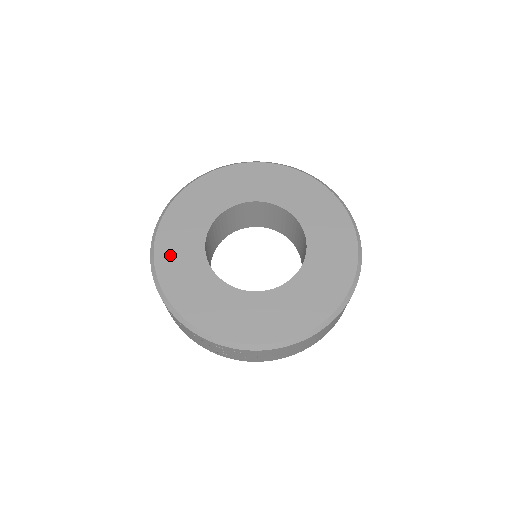
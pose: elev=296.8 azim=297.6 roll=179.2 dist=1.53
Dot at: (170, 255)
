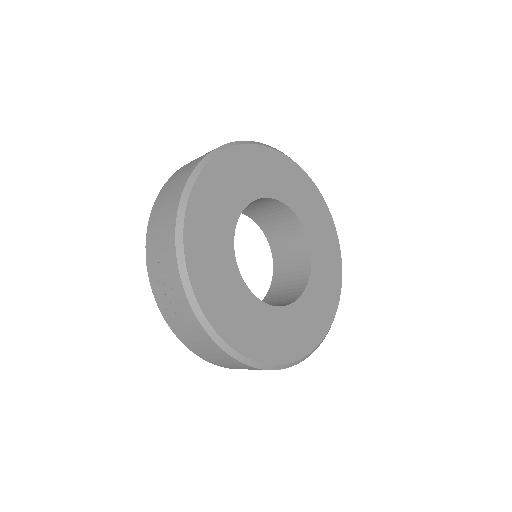
Dot at: (212, 188)
